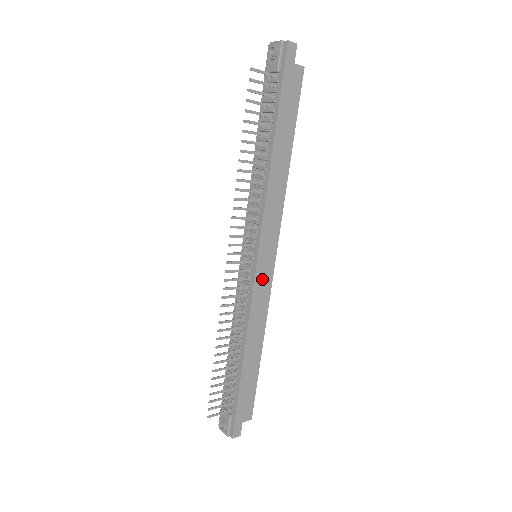
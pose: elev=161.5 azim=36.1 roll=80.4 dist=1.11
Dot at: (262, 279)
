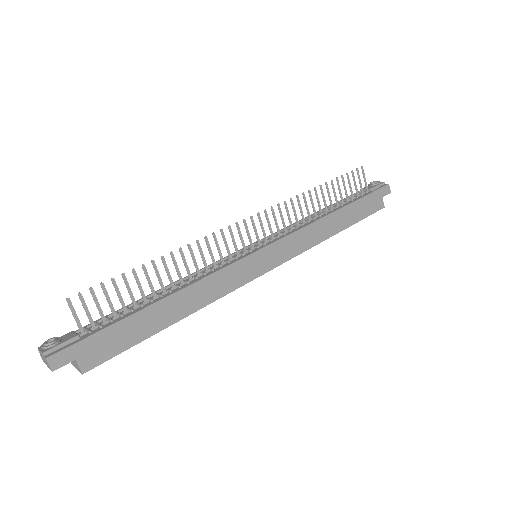
Dot at: (248, 267)
